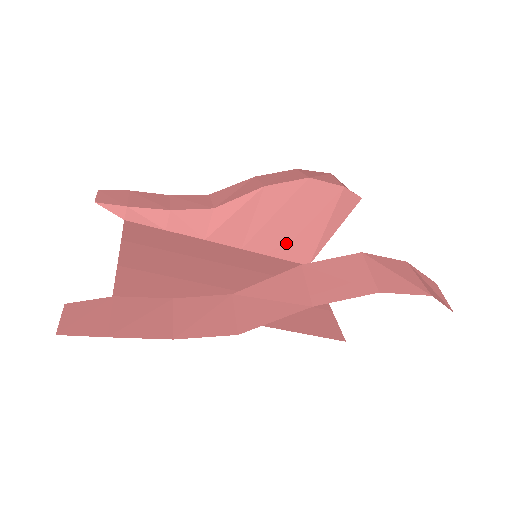
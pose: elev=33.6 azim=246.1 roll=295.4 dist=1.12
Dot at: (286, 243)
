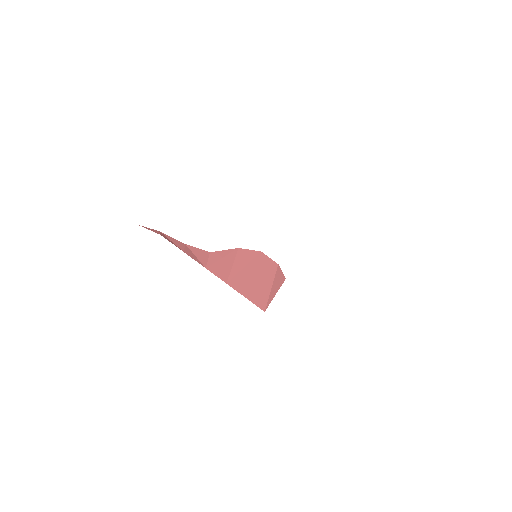
Dot at: (251, 289)
